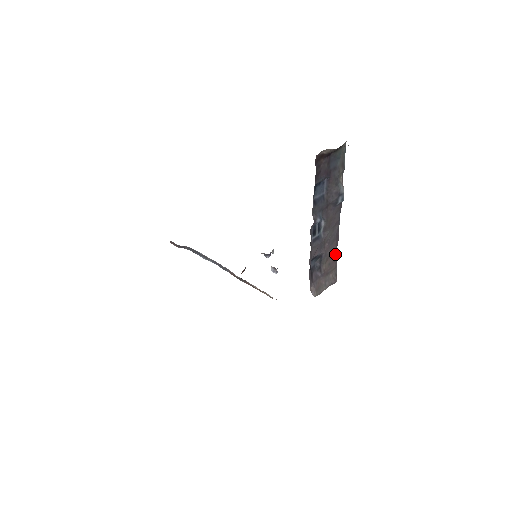
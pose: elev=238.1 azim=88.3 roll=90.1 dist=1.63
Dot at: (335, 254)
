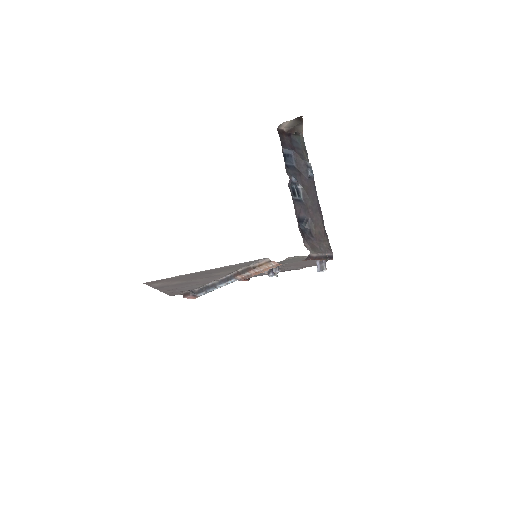
Dot at: (323, 226)
